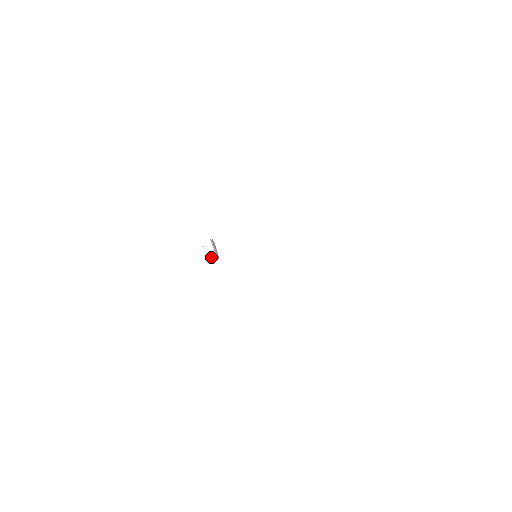
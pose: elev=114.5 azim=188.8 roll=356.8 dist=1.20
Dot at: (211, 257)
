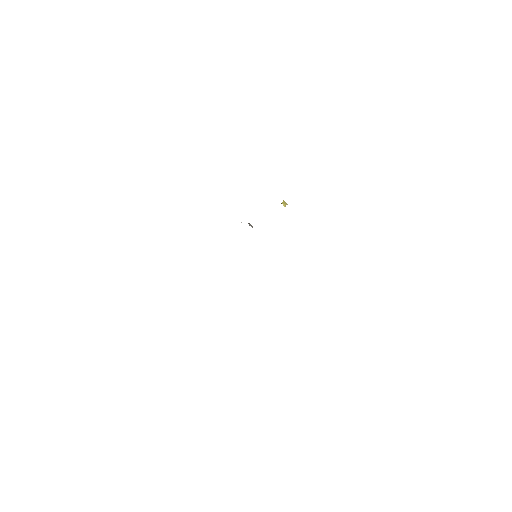
Dot at: (282, 202)
